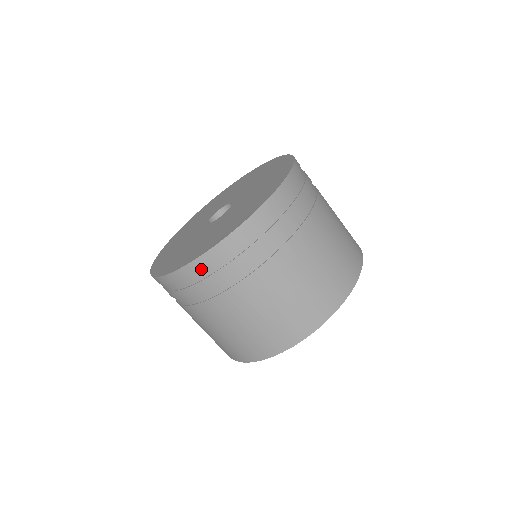
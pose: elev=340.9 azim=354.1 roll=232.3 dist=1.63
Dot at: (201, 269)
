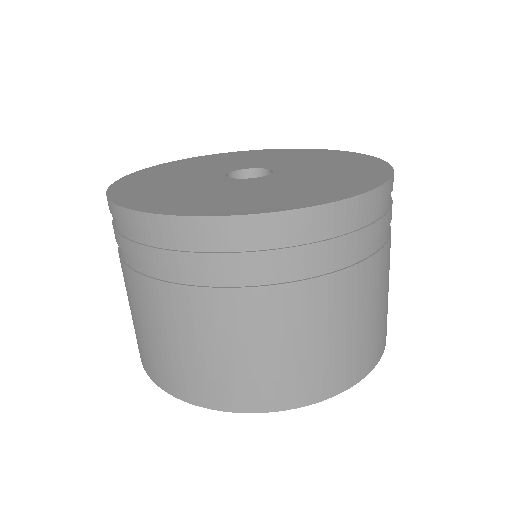
Dot at: (359, 213)
